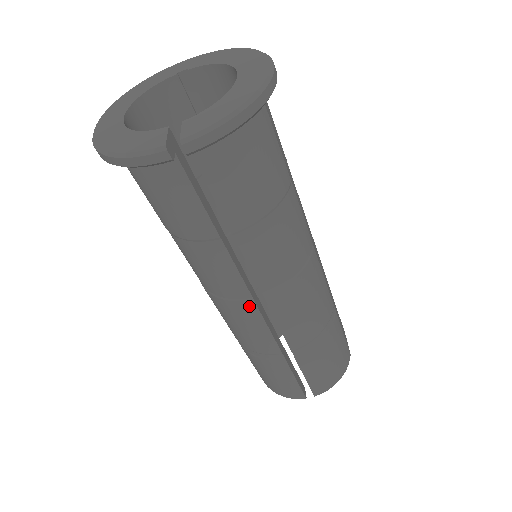
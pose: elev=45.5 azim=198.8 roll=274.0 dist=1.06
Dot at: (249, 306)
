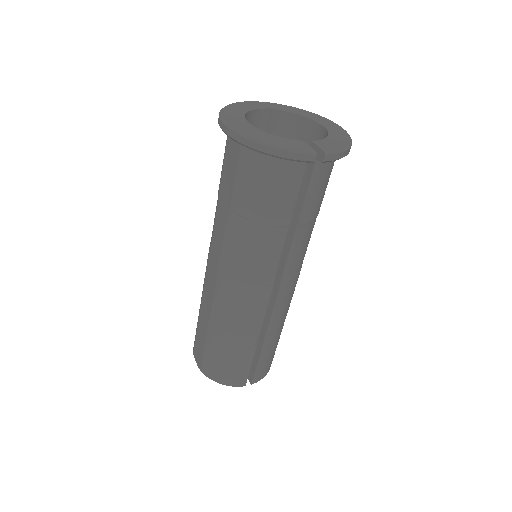
Dot at: (267, 288)
